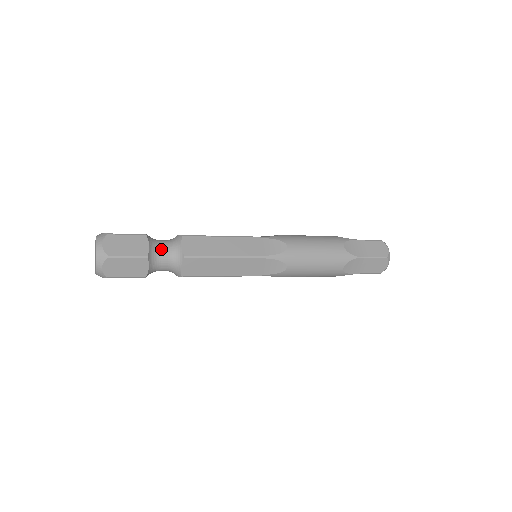
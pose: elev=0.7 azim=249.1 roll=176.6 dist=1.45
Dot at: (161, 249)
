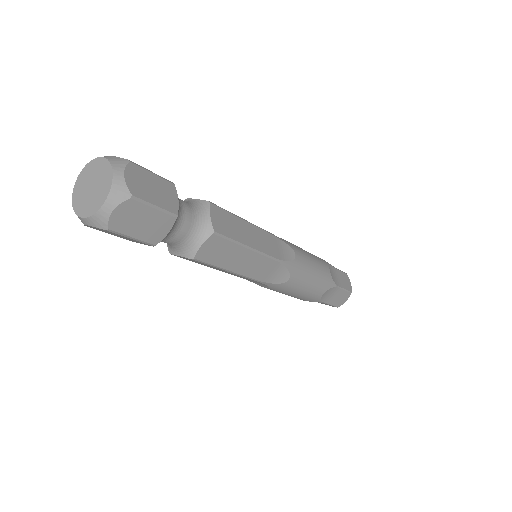
Dot at: occluded
